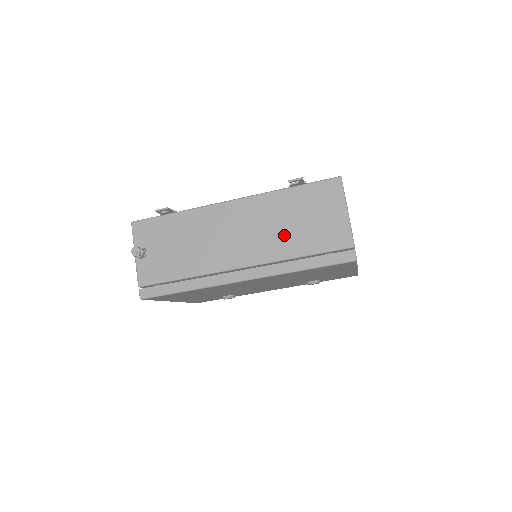
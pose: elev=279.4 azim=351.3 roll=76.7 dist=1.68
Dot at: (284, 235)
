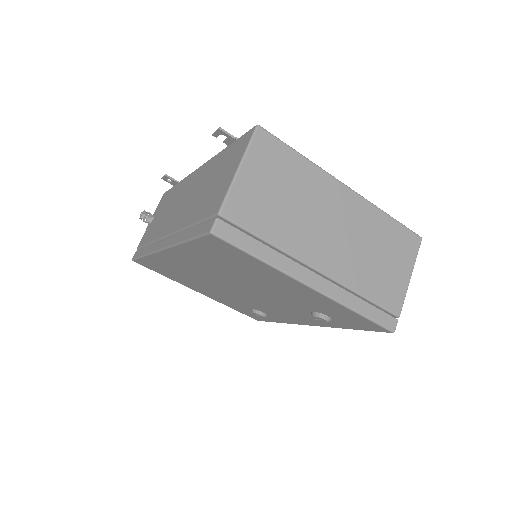
Dot at: (197, 201)
